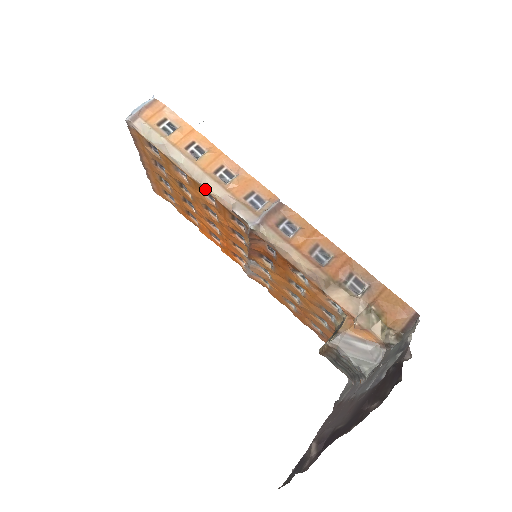
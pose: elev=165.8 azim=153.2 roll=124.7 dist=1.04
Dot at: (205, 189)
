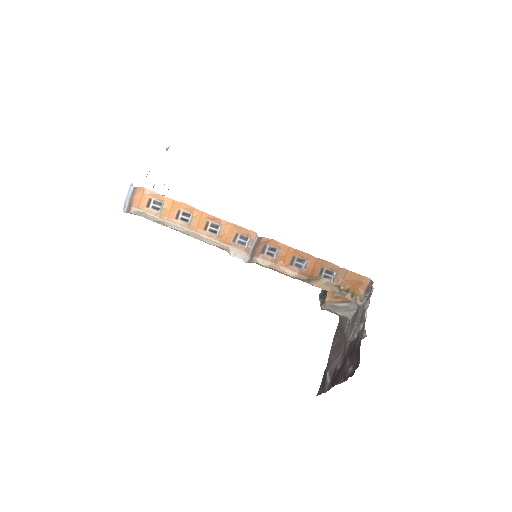
Dot at: occluded
